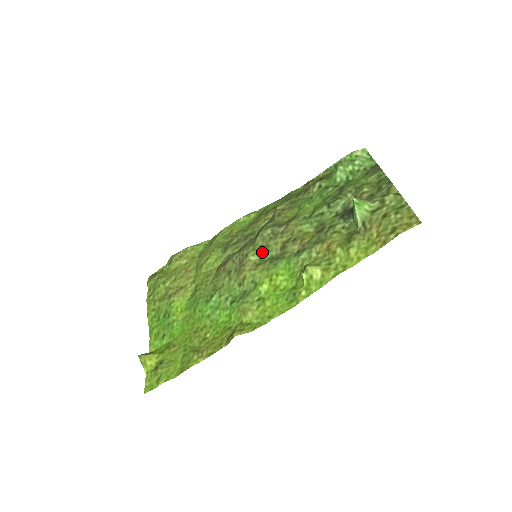
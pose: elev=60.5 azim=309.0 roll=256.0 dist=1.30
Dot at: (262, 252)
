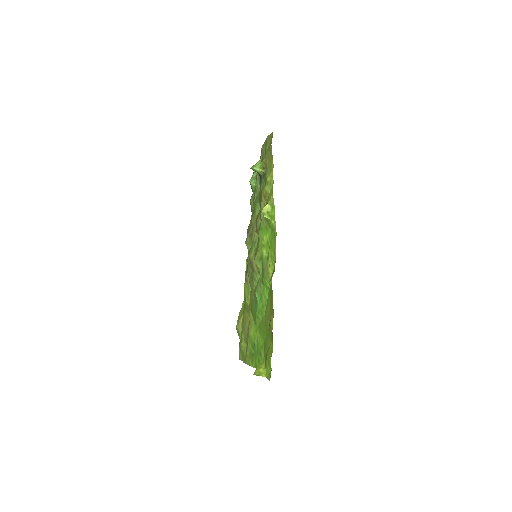
Dot at: (253, 248)
